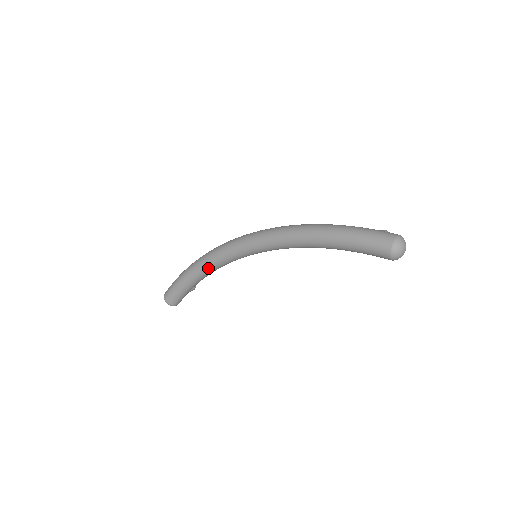
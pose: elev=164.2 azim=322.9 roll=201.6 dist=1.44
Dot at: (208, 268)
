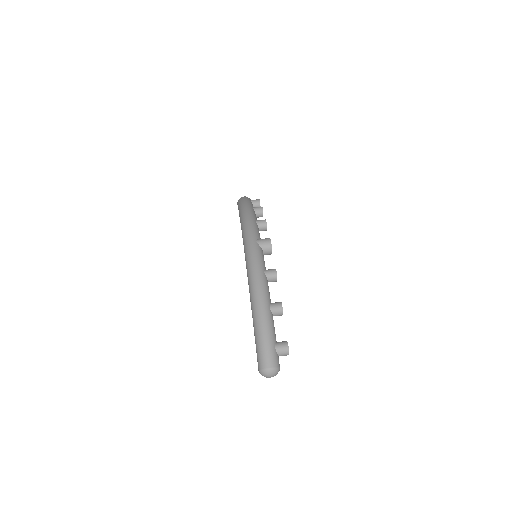
Dot at: occluded
